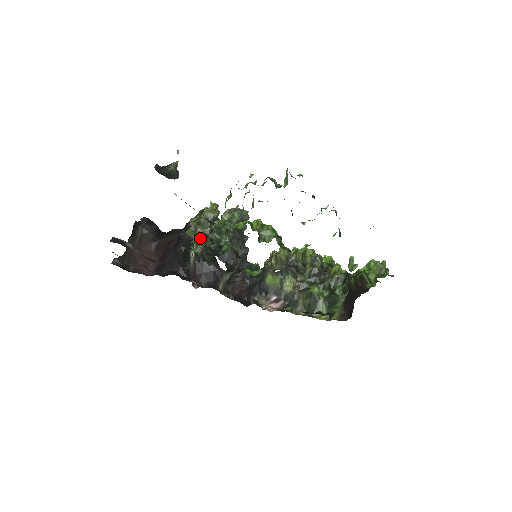
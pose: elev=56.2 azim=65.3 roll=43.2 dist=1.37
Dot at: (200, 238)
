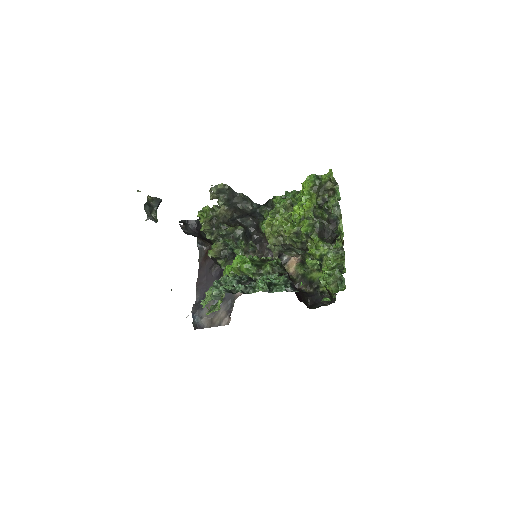
Dot at: (219, 258)
